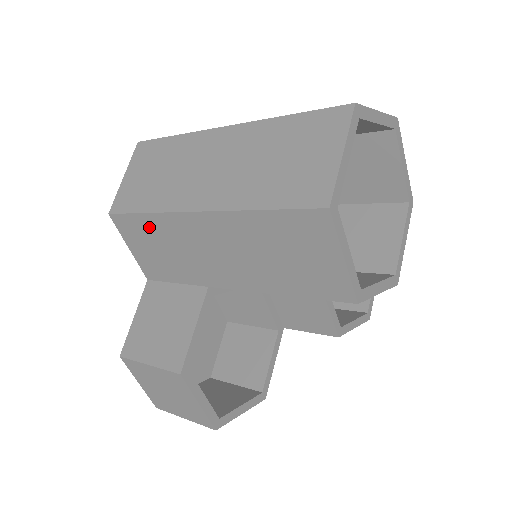
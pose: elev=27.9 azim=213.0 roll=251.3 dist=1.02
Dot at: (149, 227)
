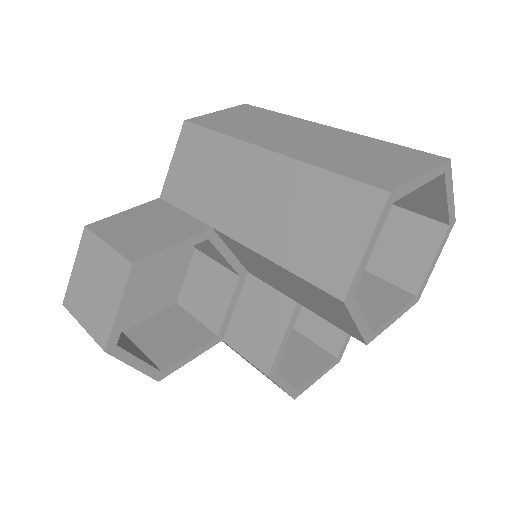
Dot at: (210, 147)
